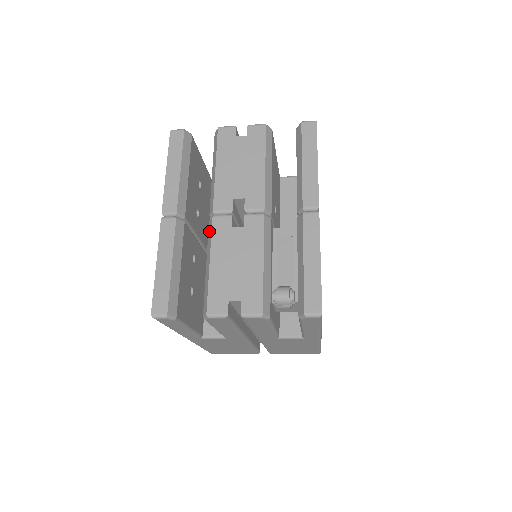
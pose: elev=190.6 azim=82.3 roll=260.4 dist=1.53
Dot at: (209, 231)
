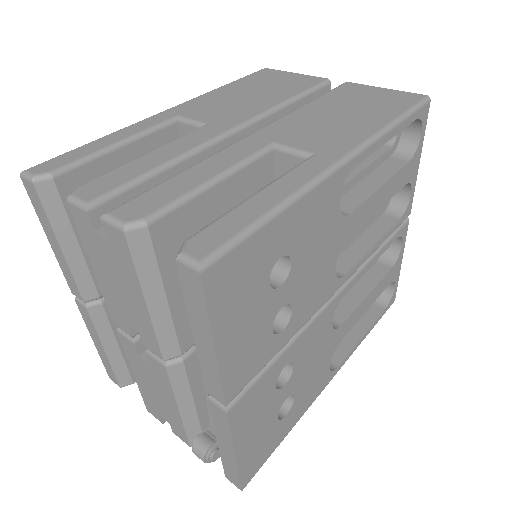
Dot at: occluded
